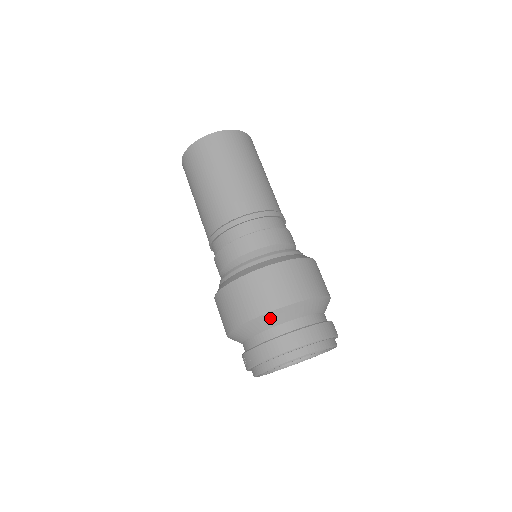
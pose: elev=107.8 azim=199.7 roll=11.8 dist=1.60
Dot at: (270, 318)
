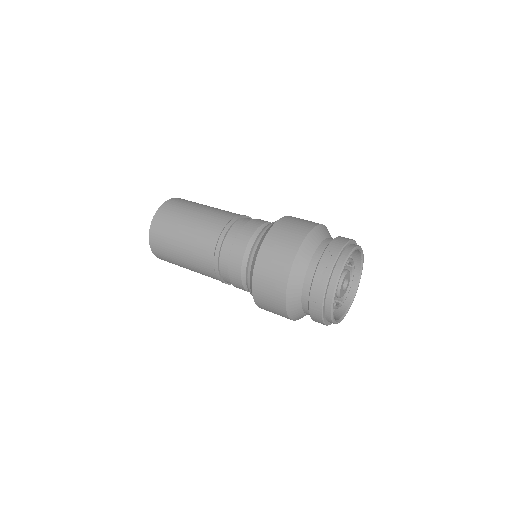
Dot at: (319, 231)
